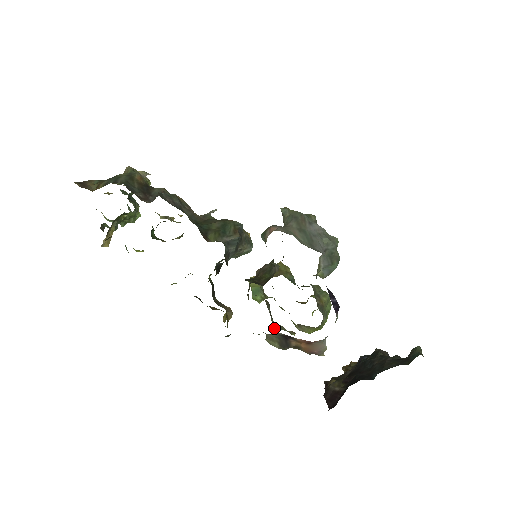
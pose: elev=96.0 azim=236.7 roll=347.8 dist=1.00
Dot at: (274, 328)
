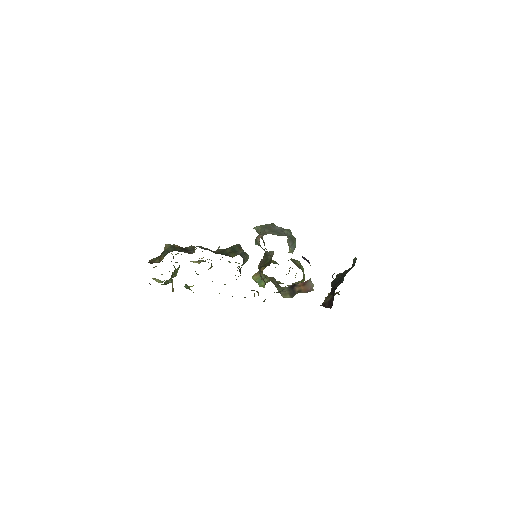
Dot at: occluded
